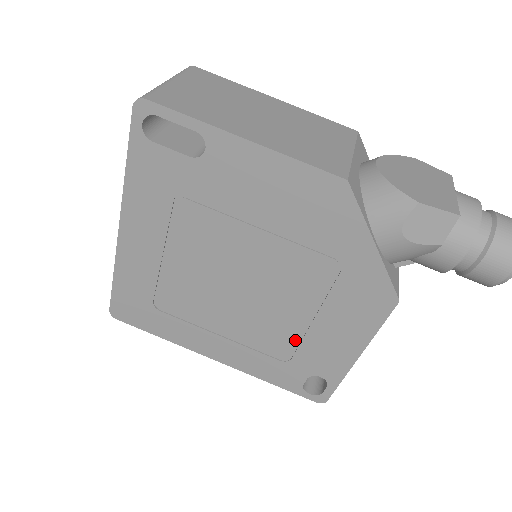
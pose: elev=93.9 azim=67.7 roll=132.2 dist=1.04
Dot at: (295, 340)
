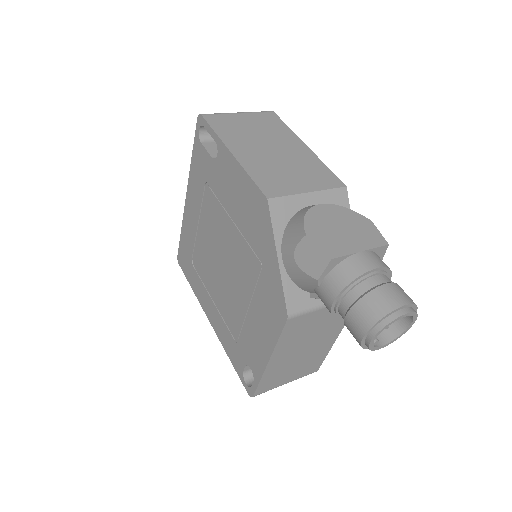
Dot at: (242, 325)
